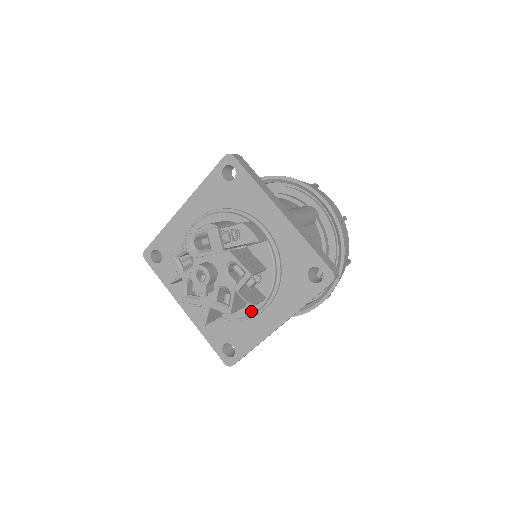
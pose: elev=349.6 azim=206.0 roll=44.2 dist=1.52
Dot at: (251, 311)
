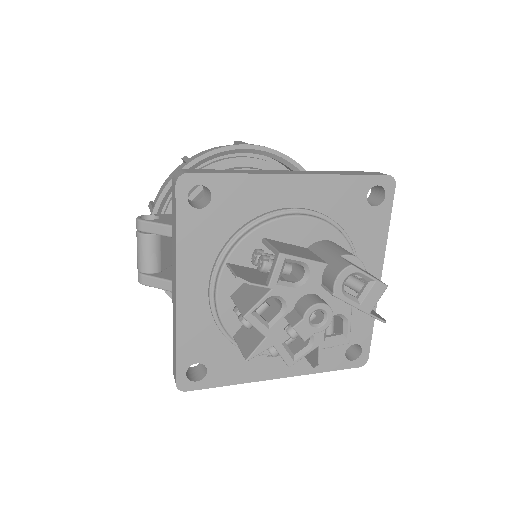
Dot at: occluded
